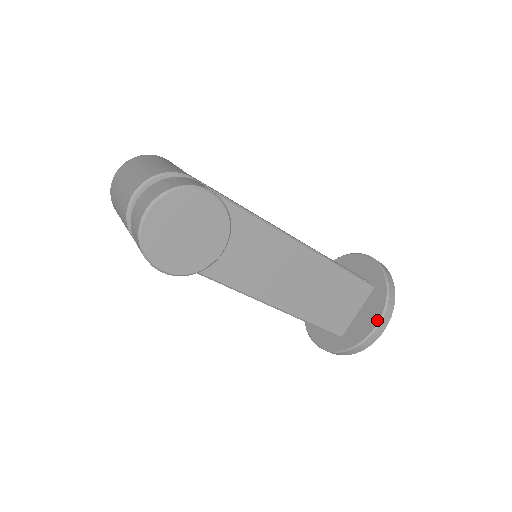
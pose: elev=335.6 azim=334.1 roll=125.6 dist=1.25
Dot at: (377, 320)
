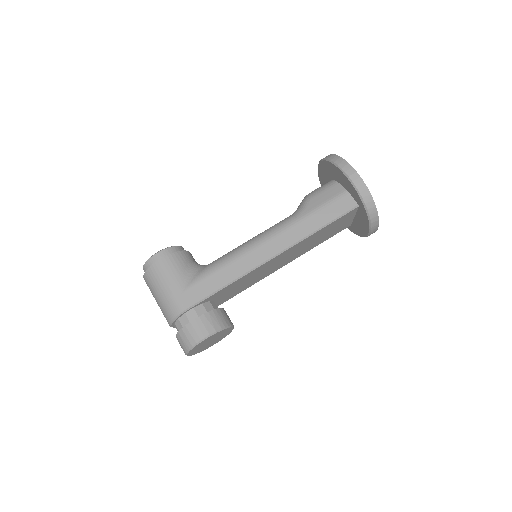
Dot at: (367, 231)
